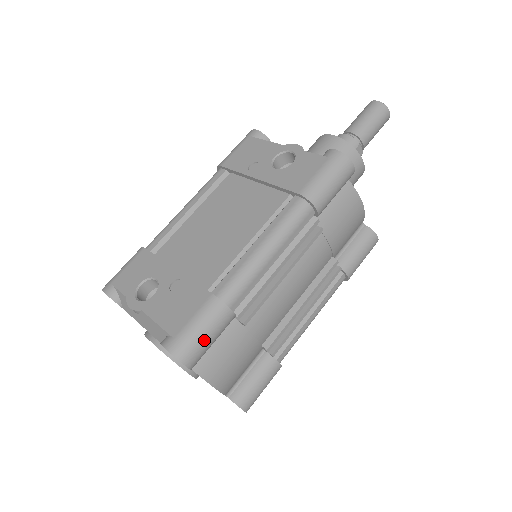
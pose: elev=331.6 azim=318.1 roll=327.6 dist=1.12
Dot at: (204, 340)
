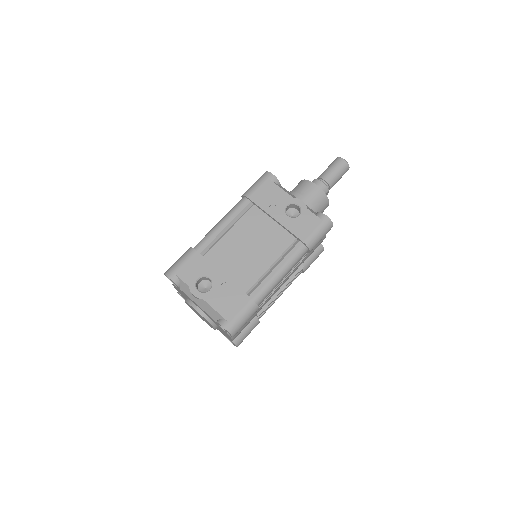
Dot at: (244, 324)
